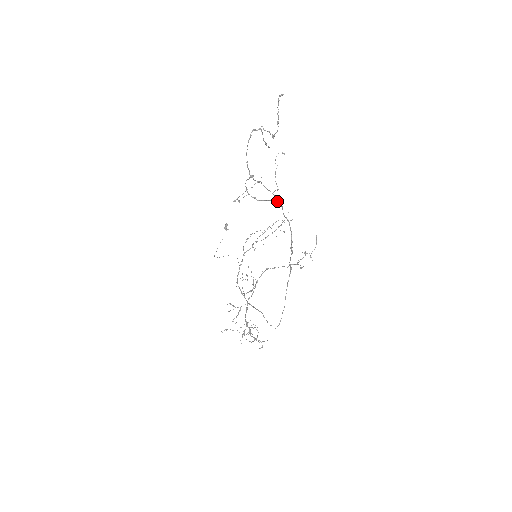
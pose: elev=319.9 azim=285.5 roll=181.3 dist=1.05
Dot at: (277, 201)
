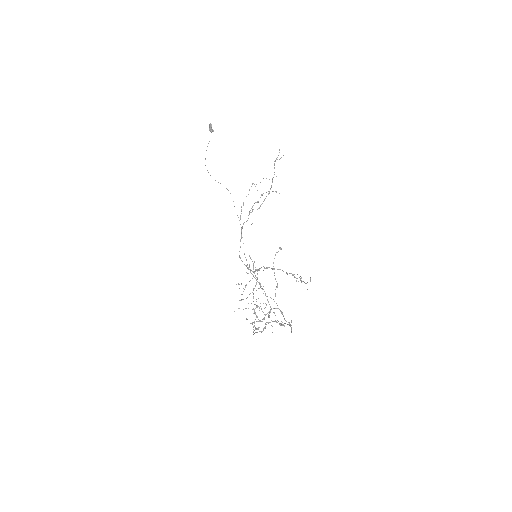
Dot at: (278, 308)
